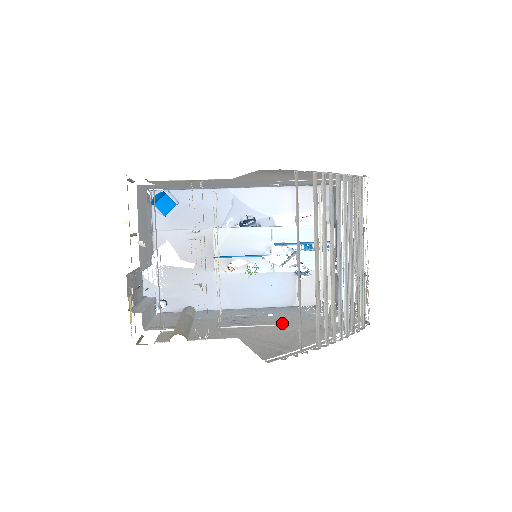
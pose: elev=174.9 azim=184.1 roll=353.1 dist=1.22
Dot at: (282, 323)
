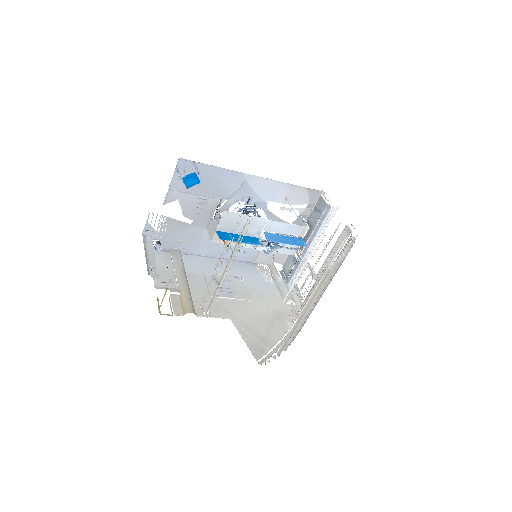
Dot at: (253, 297)
